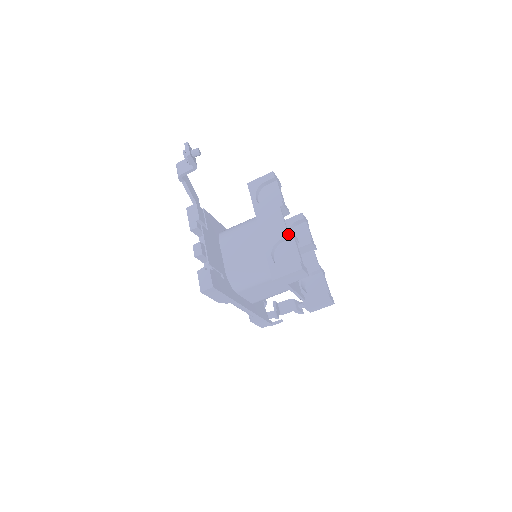
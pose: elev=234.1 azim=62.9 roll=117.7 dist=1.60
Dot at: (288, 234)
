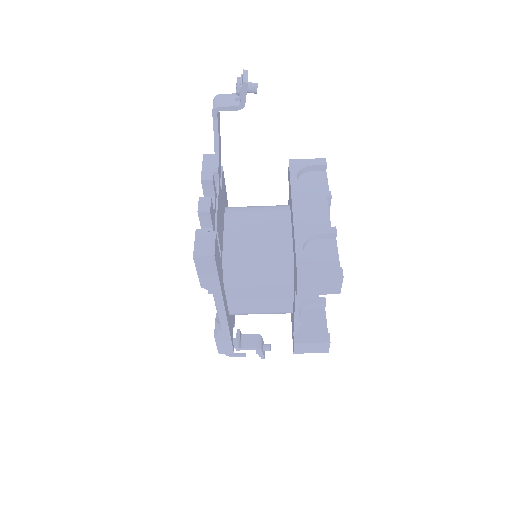
Dot at: (332, 231)
